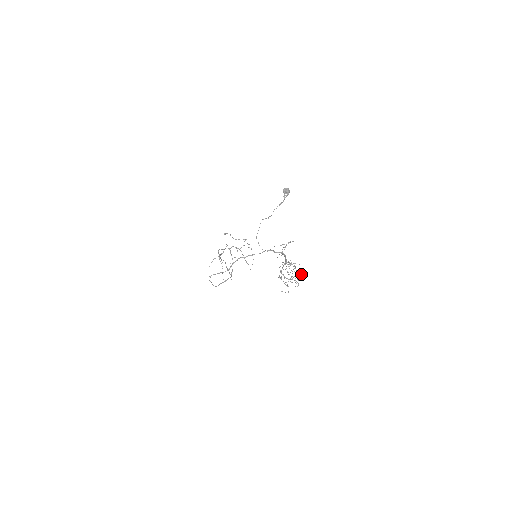
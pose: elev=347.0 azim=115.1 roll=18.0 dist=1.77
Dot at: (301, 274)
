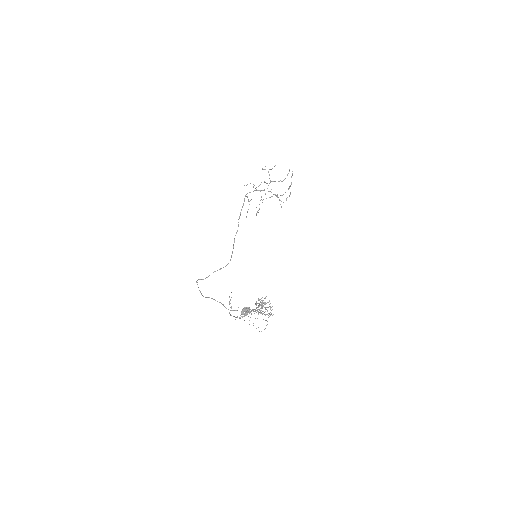
Dot at: occluded
